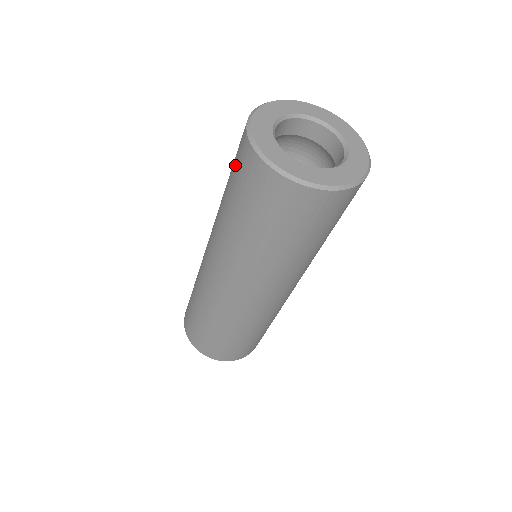
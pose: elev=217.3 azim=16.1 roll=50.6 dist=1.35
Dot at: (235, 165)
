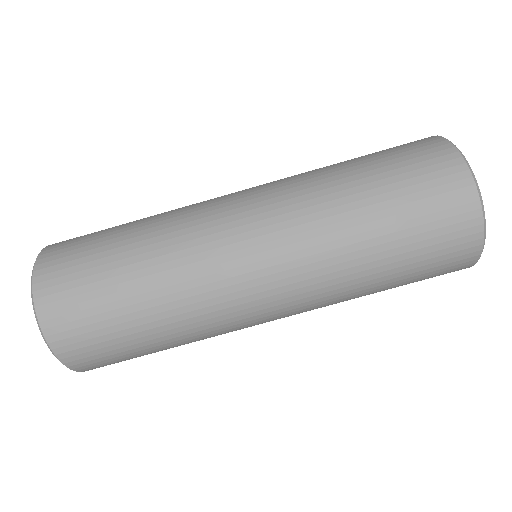
Dot at: (402, 154)
